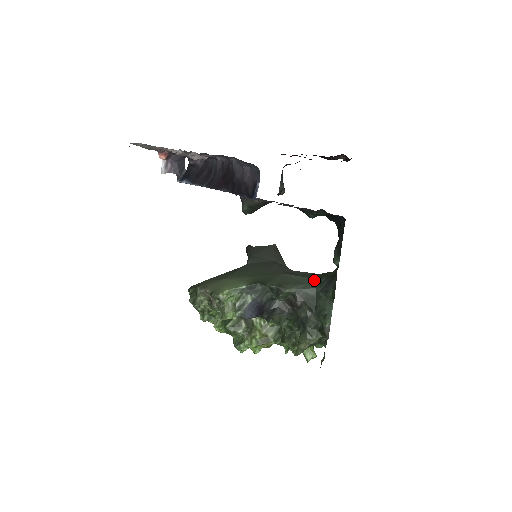
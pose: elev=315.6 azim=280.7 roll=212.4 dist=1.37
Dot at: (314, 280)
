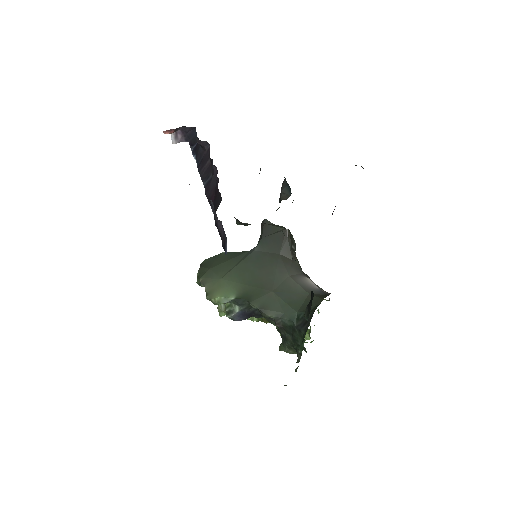
Dot at: (294, 312)
